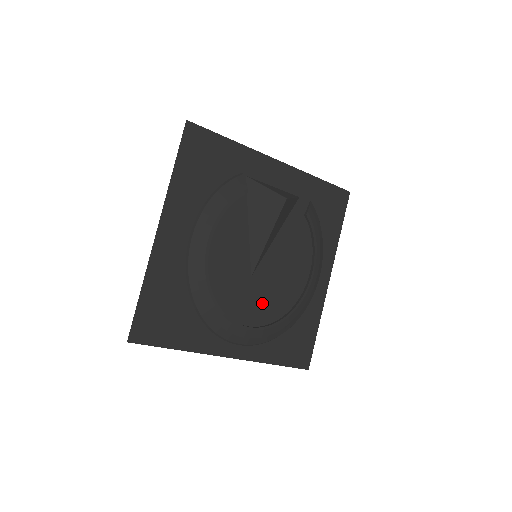
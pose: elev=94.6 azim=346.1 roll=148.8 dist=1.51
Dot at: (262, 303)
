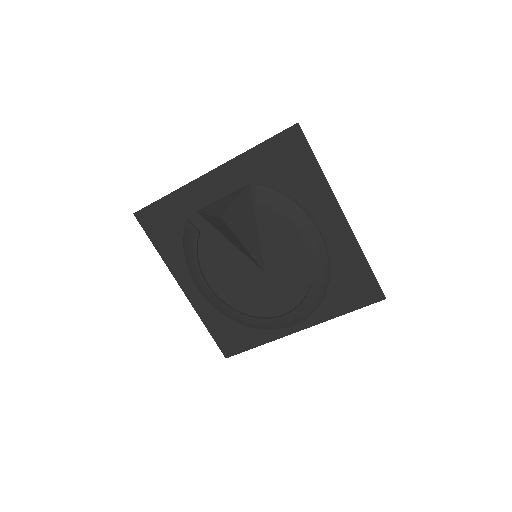
Dot at: (294, 280)
